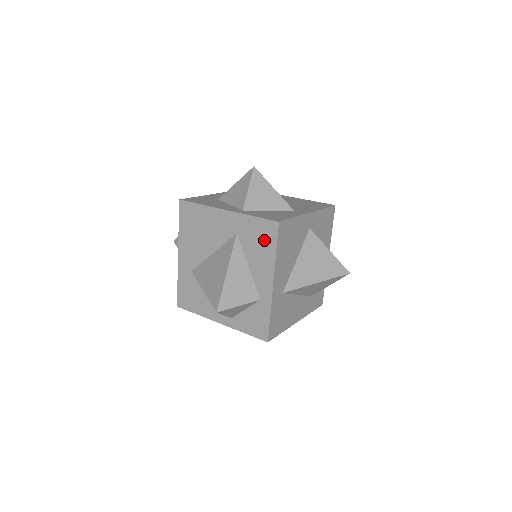
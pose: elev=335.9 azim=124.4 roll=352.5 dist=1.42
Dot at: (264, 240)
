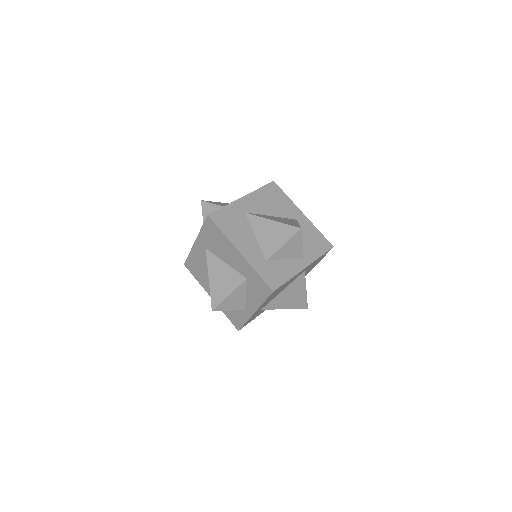
Dot at: occluded
